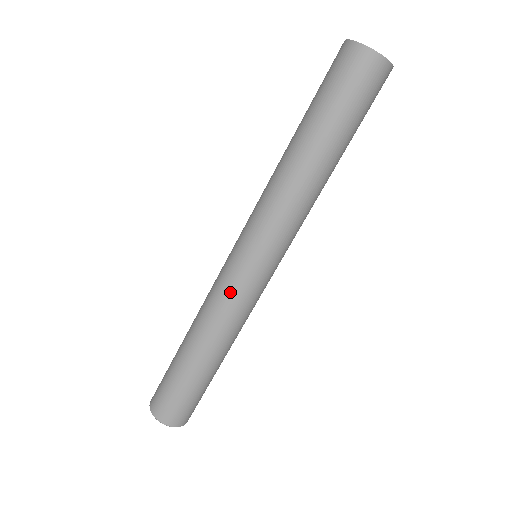
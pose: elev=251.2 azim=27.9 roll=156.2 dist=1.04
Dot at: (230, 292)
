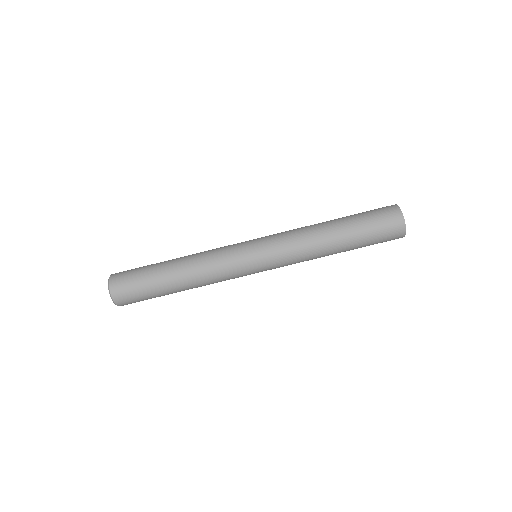
Dot at: (226, 251)
